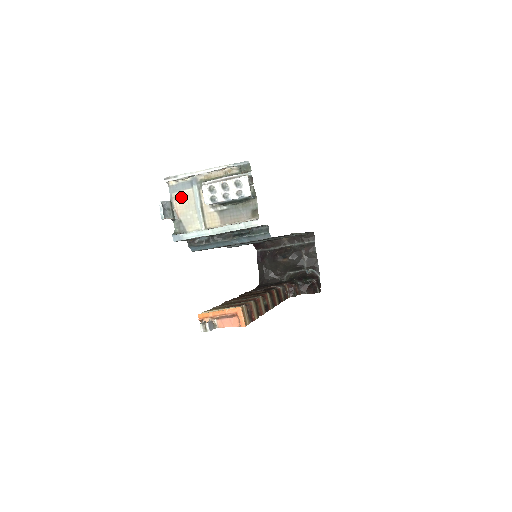
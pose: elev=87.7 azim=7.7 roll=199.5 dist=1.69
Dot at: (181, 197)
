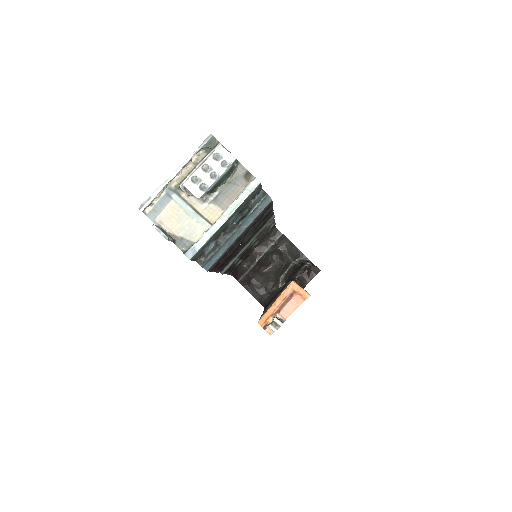
Dot at: (166, 216)
